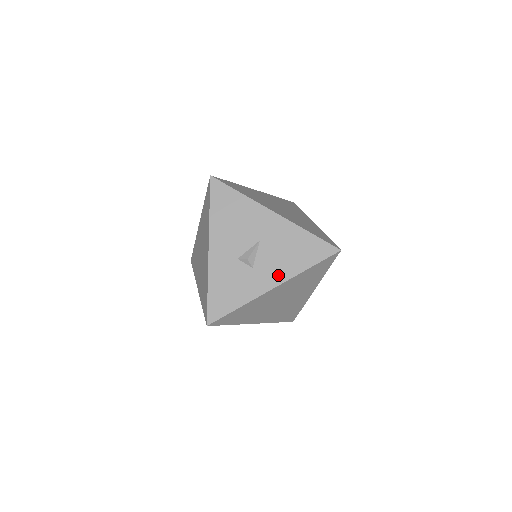
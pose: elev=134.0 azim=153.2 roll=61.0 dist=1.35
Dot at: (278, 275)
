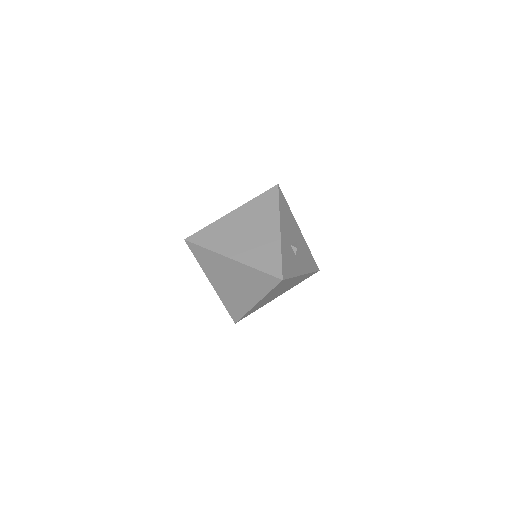
Dot at: (304, 268)
